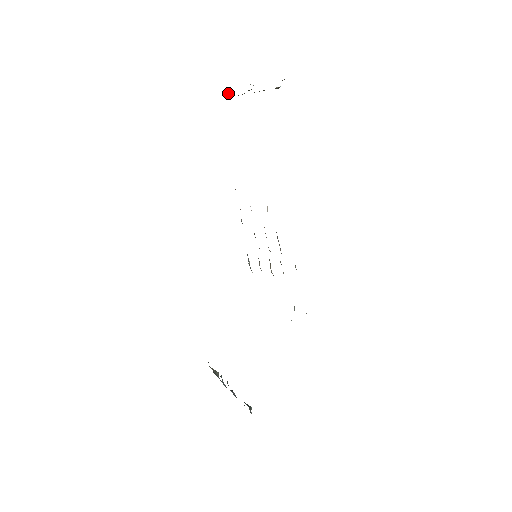
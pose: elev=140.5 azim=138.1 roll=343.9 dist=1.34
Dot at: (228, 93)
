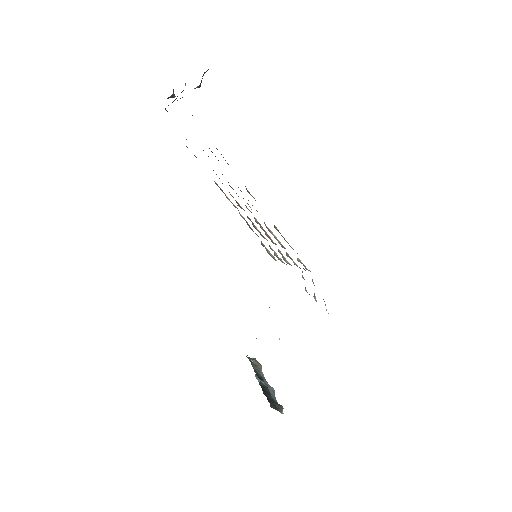
Dot at: (171, 96)
